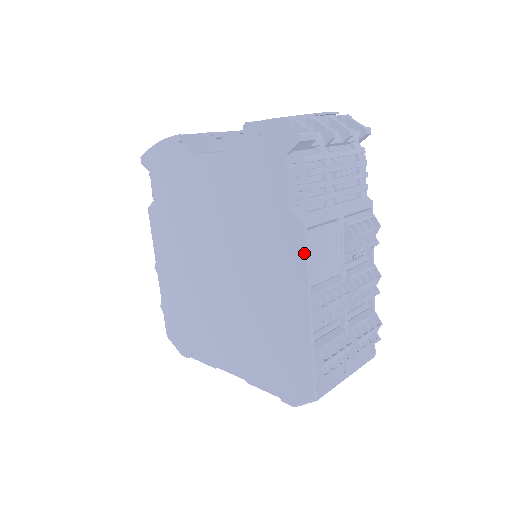
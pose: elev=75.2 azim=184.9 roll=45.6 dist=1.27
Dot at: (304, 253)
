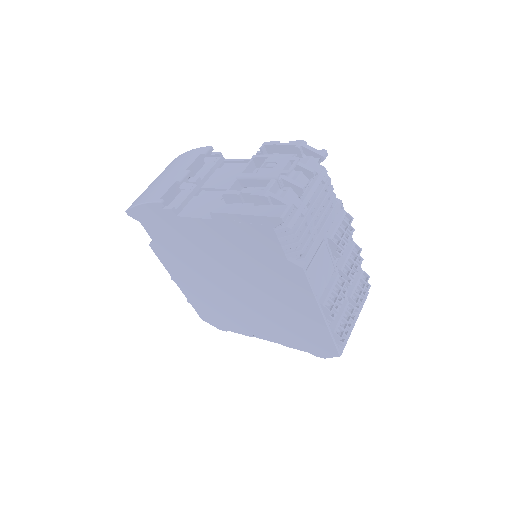
Dot at: (308, 285)
